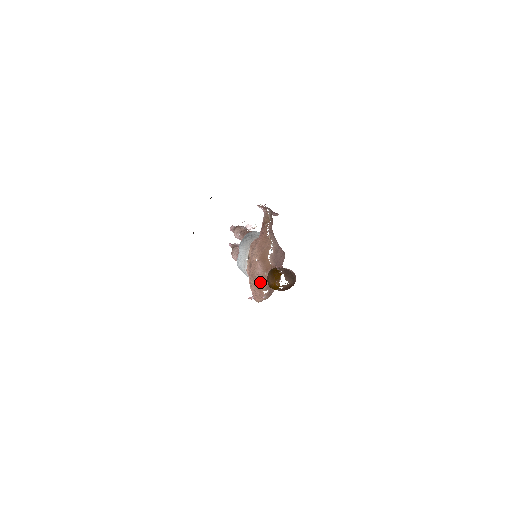
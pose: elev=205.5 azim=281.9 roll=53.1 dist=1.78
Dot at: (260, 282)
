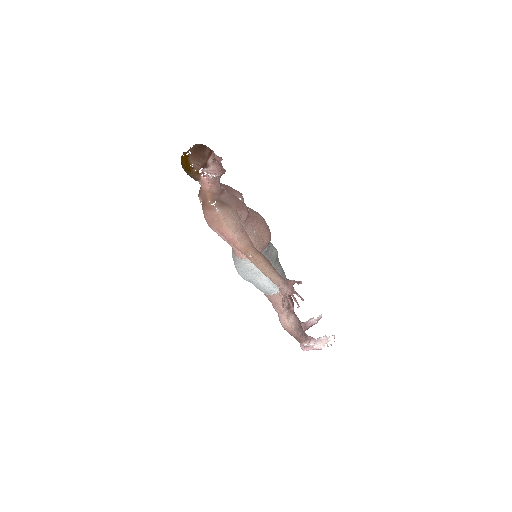
Dot at: (203, 202)
